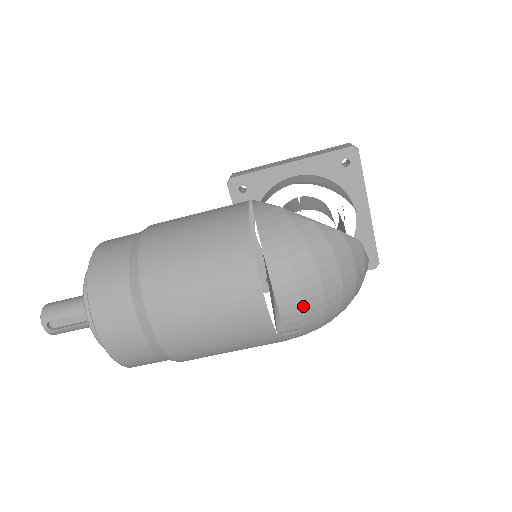
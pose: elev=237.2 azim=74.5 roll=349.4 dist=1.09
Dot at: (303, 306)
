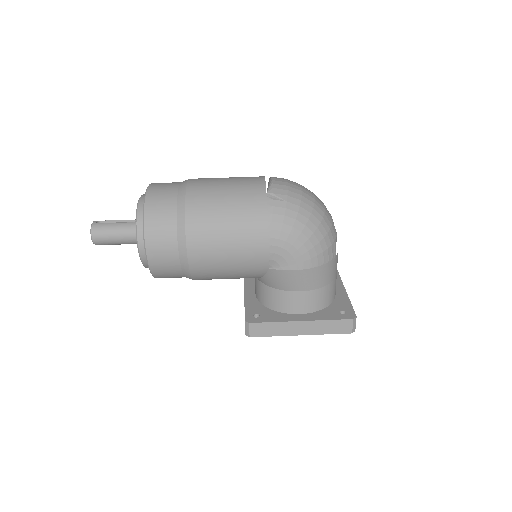
Dot at: (287, 184)
